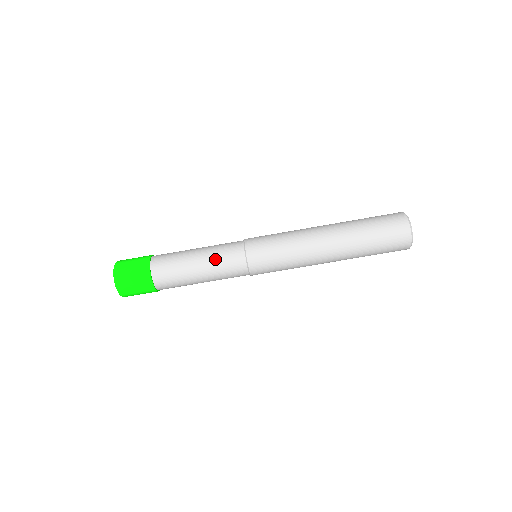
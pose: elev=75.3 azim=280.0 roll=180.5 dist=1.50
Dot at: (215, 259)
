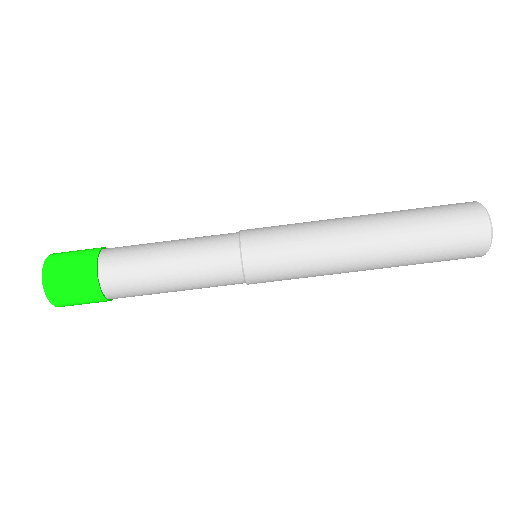
Dot at: (198, 279)
